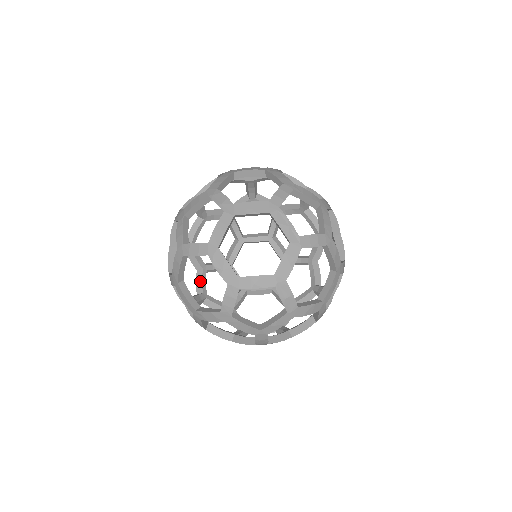
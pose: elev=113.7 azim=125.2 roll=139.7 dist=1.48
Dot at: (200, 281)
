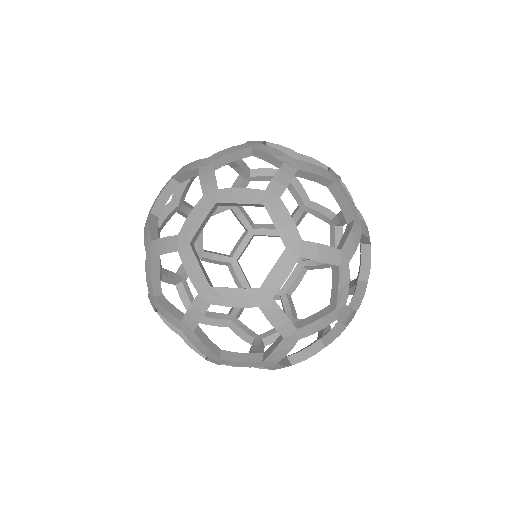
Dot at: occluded
